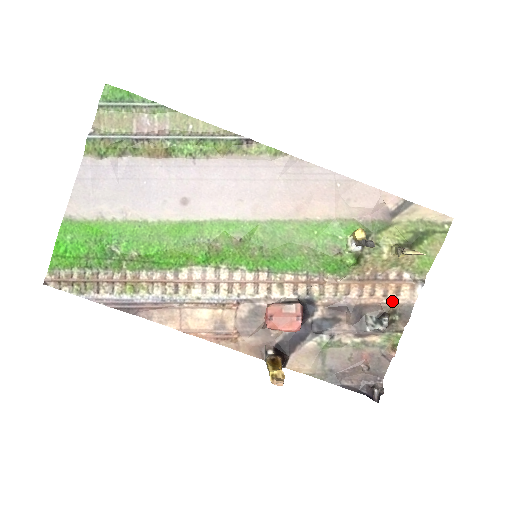
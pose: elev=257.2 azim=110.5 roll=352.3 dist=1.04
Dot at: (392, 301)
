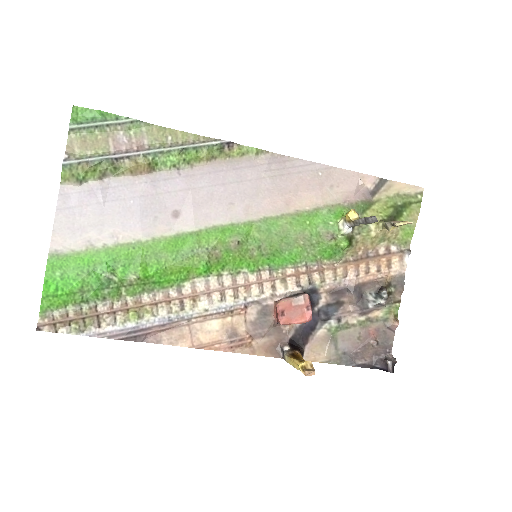
Dot at: (386, 275)
